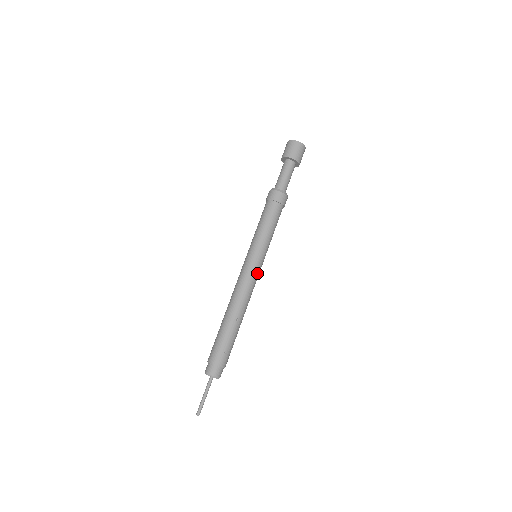
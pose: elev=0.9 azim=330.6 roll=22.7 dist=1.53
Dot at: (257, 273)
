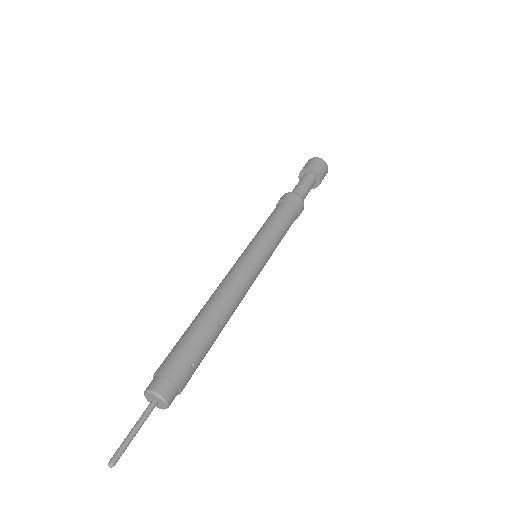
Dot at: (257, 275)
